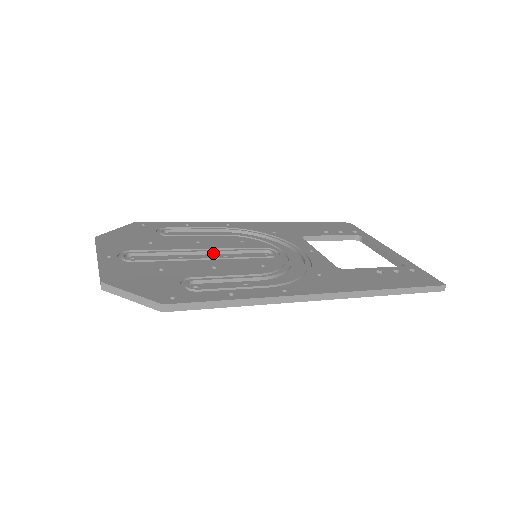
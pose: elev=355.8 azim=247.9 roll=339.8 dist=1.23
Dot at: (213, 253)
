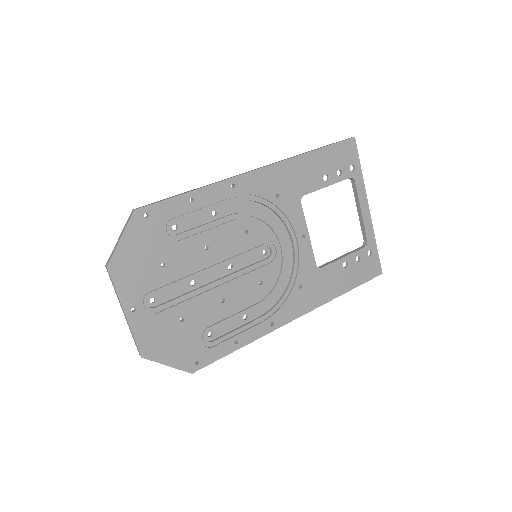
Dot at: (220, 265)
